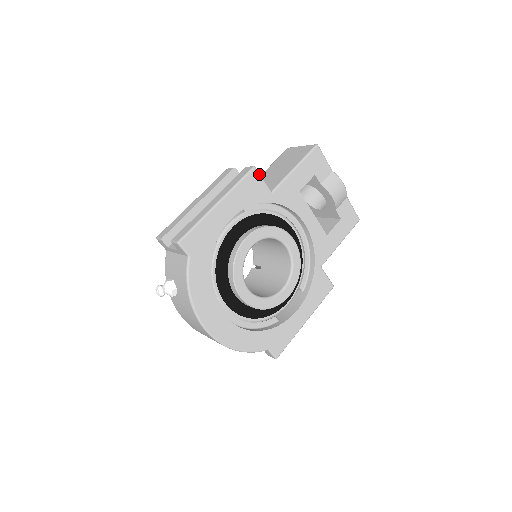
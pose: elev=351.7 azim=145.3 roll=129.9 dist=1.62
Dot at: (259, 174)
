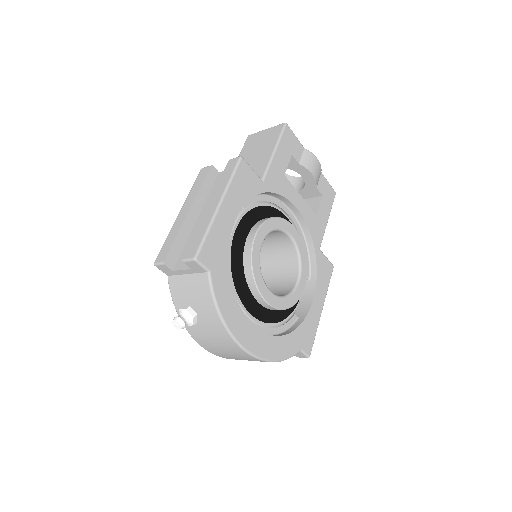
Dot at: (247, 164)
